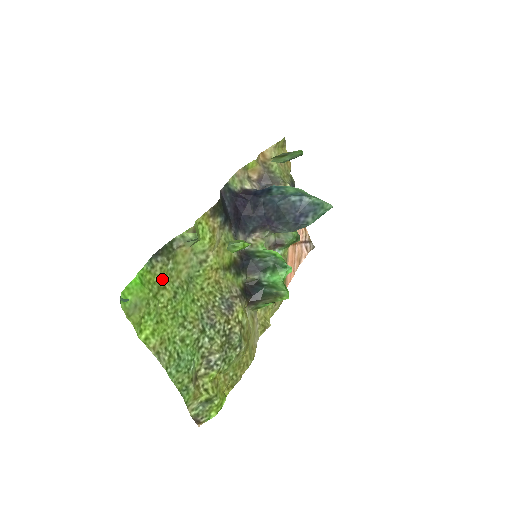
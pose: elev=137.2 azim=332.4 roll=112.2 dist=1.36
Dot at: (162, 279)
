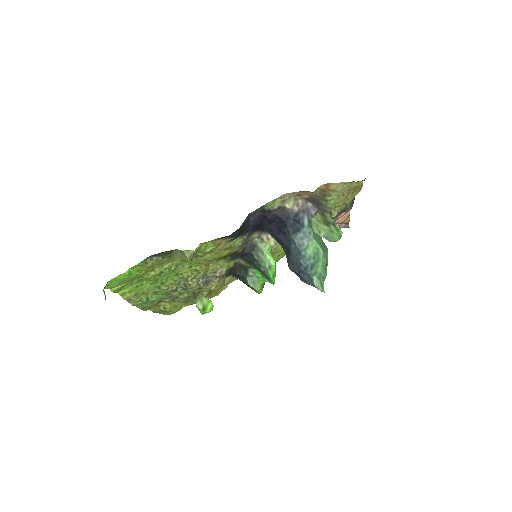
Dot at: (152, 267)
